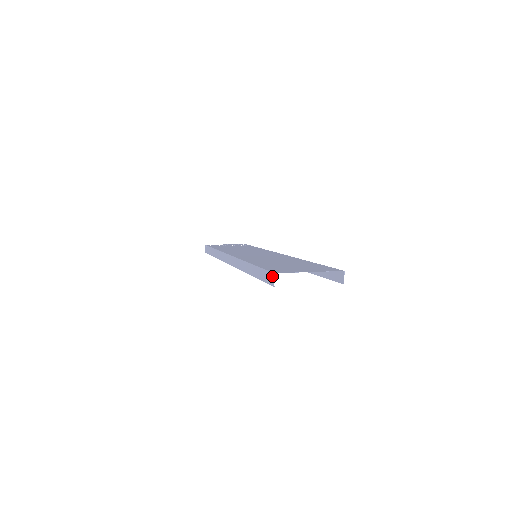
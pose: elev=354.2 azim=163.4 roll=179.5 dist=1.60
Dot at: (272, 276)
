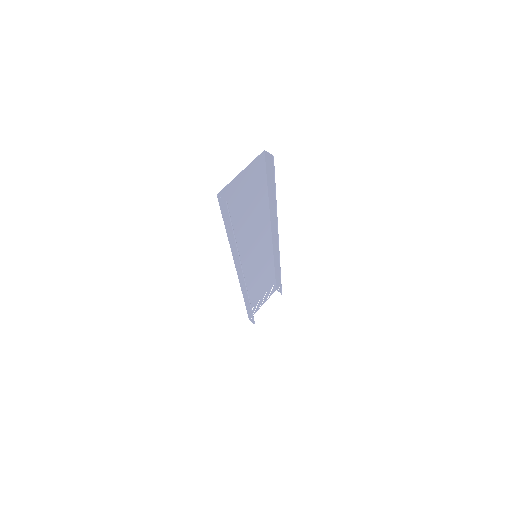
Dot at: (219, 199)
